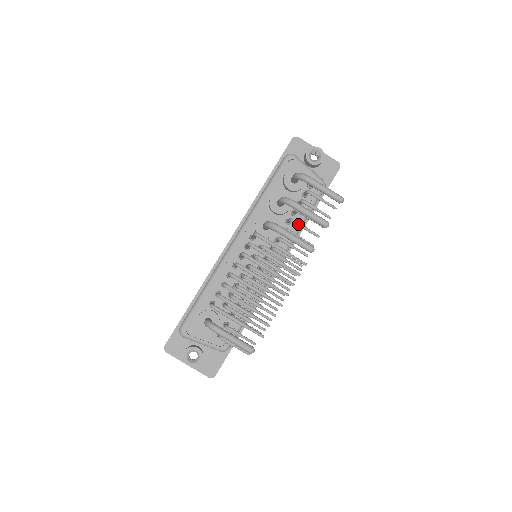
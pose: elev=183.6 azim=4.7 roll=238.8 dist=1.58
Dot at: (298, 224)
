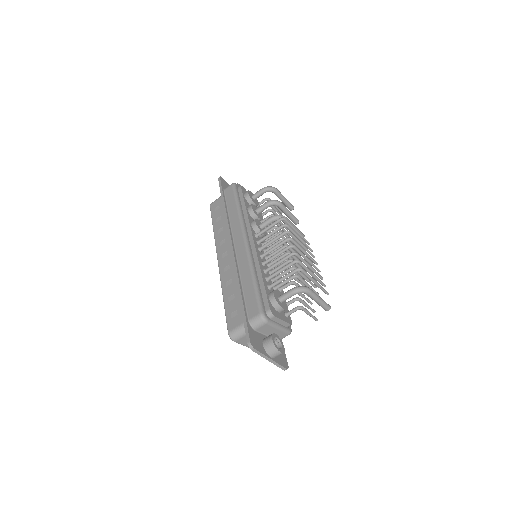
Dot at: (279, 224)
